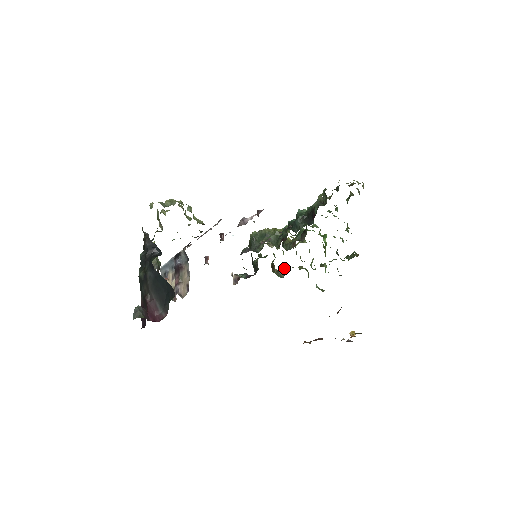
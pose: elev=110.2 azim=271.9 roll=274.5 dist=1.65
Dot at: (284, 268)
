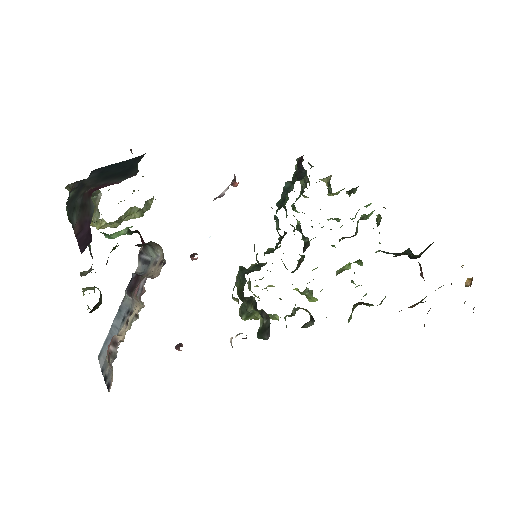
Dot at: (307, 322)
